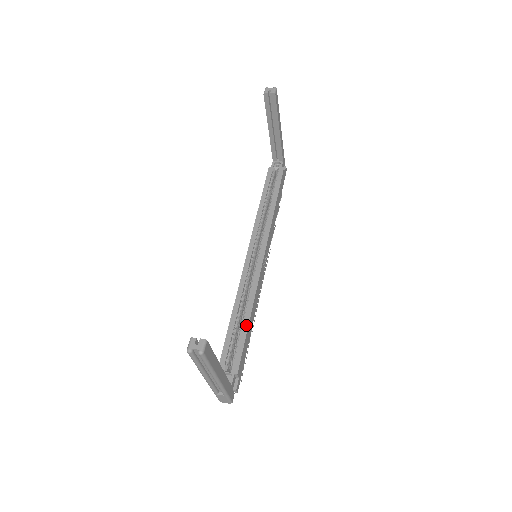
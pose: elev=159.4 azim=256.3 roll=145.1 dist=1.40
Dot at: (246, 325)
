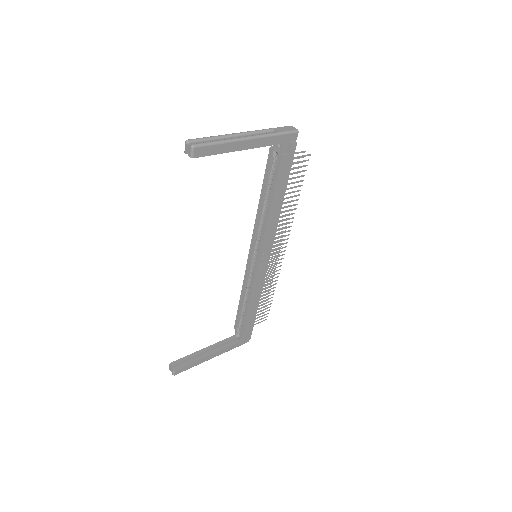
Dot at: (246, 311)
